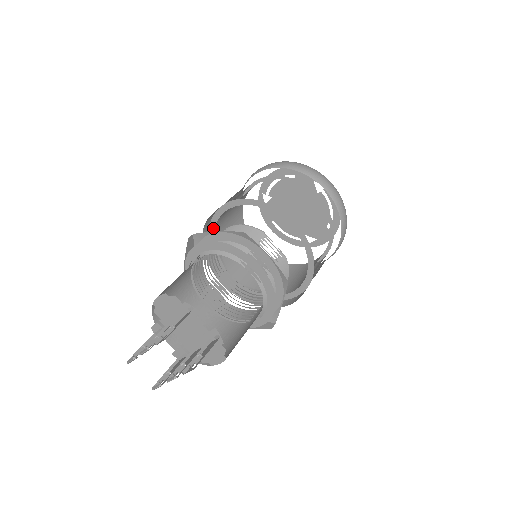
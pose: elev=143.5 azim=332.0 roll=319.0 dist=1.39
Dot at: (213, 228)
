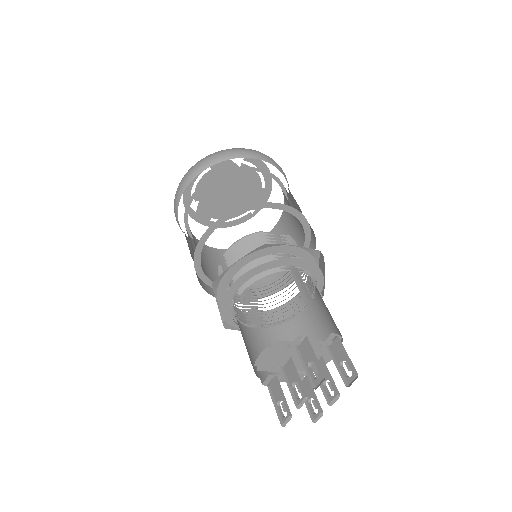
Dot at: (199, 266)
